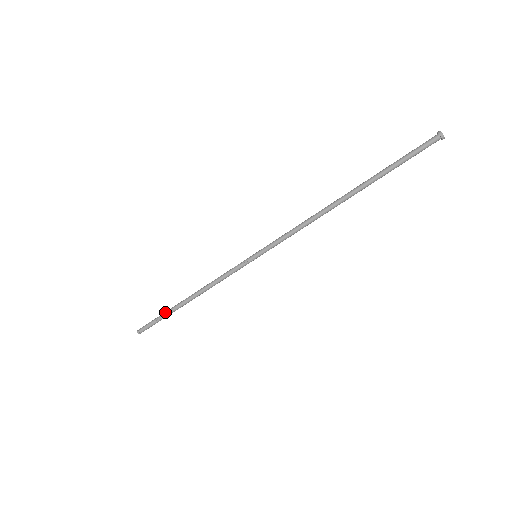
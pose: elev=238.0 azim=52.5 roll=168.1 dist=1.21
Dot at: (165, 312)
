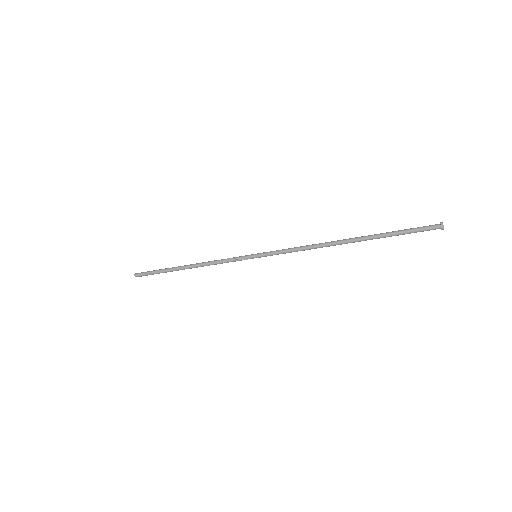
Dot at: (163, 271)
